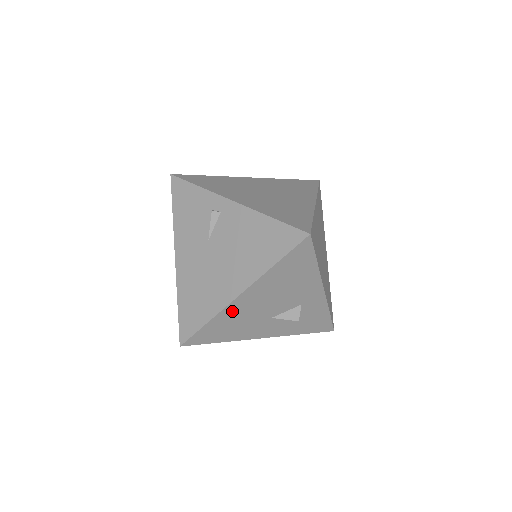
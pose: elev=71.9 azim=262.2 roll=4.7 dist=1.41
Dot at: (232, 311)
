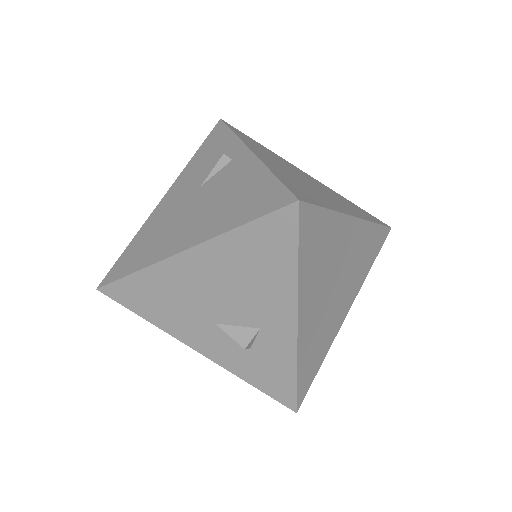
Dot at: (168, 274)
